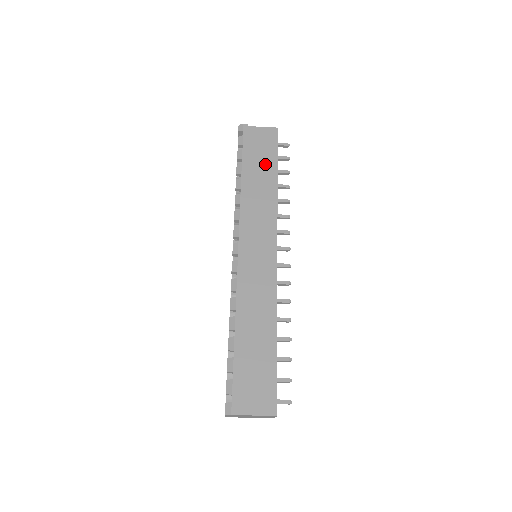
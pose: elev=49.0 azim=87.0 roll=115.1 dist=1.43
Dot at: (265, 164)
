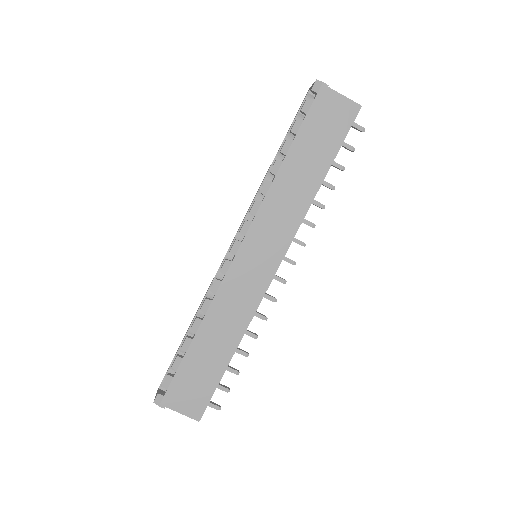
Dot at: (320, 153)
